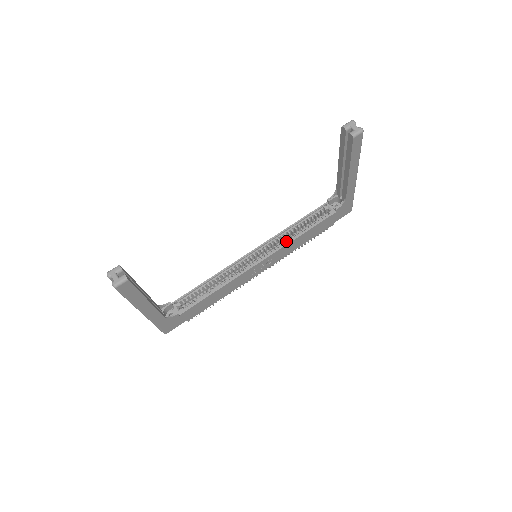
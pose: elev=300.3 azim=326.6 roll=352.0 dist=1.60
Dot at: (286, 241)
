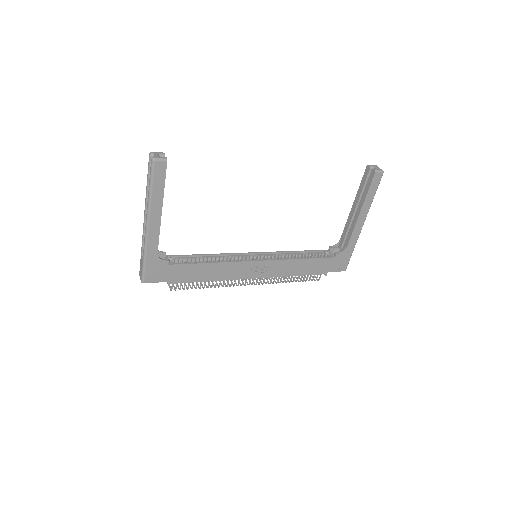
Dot at: occluded
